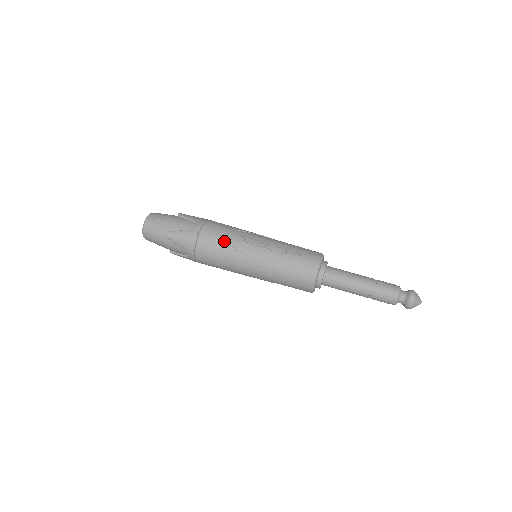
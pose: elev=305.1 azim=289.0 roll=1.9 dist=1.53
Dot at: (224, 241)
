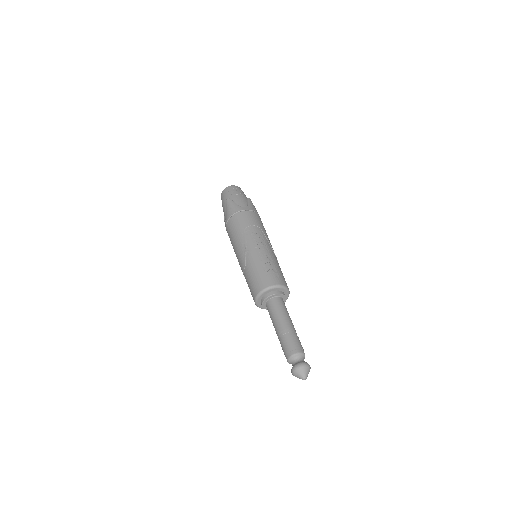
Dot at: (246, 226)
